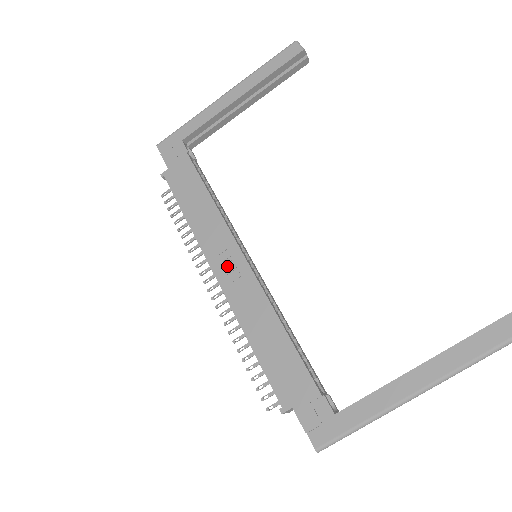
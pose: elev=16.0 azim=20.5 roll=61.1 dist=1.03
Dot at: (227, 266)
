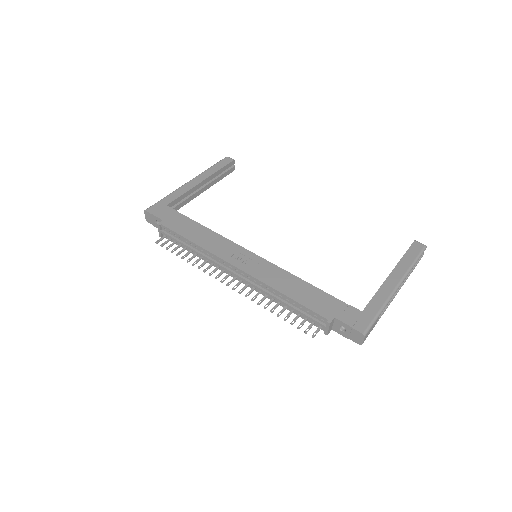
Dot at: (242, 260)
